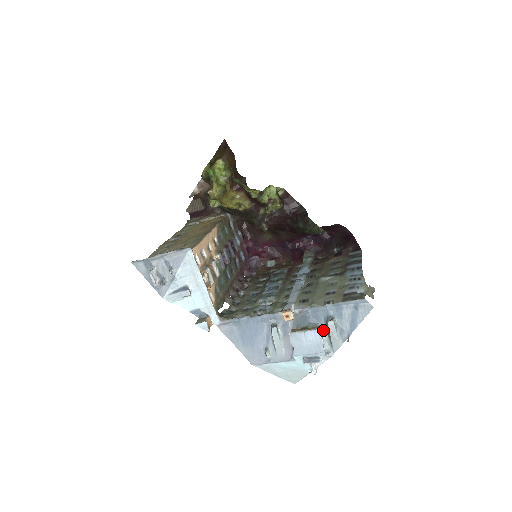
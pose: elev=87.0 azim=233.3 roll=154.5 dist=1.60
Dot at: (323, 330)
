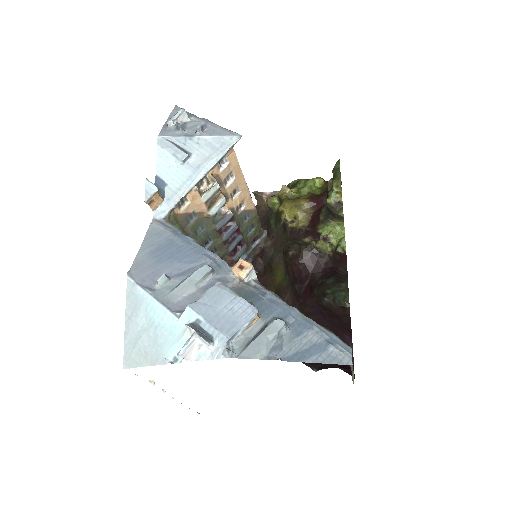
Dot at: (257, 325)
